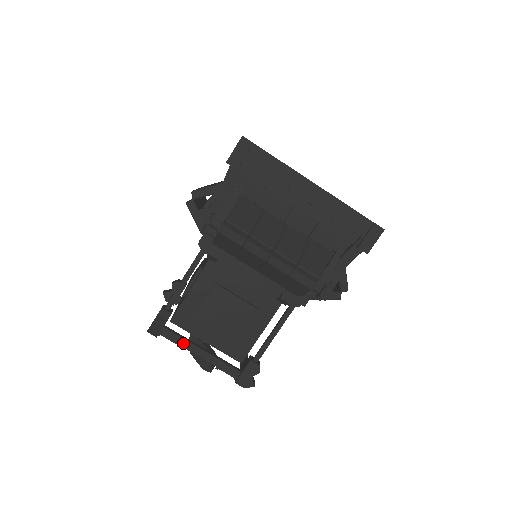
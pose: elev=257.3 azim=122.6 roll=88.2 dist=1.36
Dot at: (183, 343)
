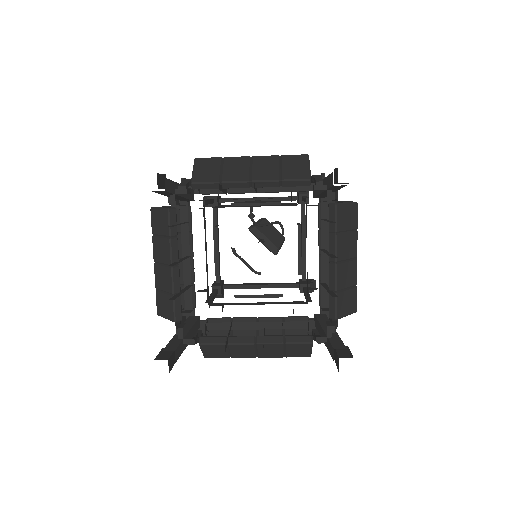
Dot at: (244, 288)
